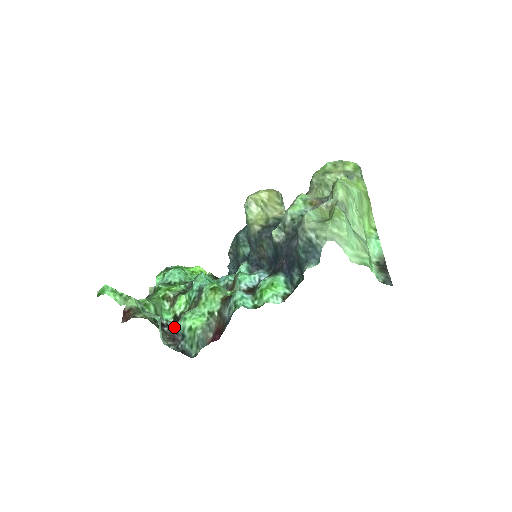
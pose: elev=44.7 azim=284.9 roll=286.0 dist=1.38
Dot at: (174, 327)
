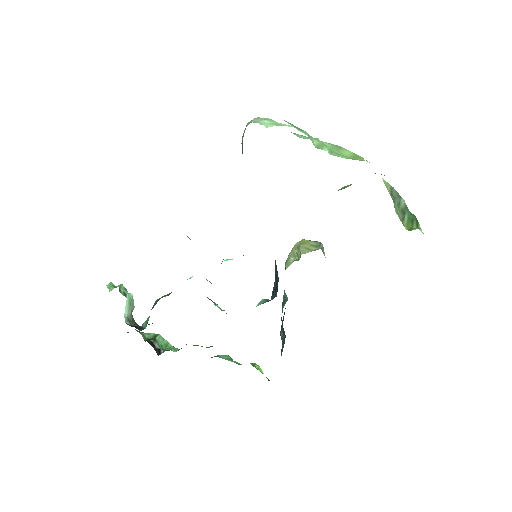
Dot at: occluded
